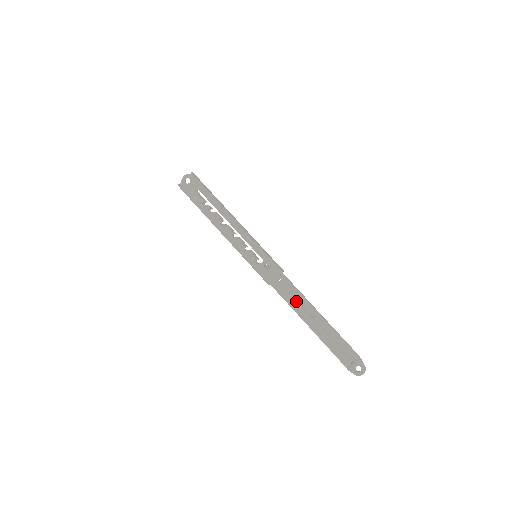
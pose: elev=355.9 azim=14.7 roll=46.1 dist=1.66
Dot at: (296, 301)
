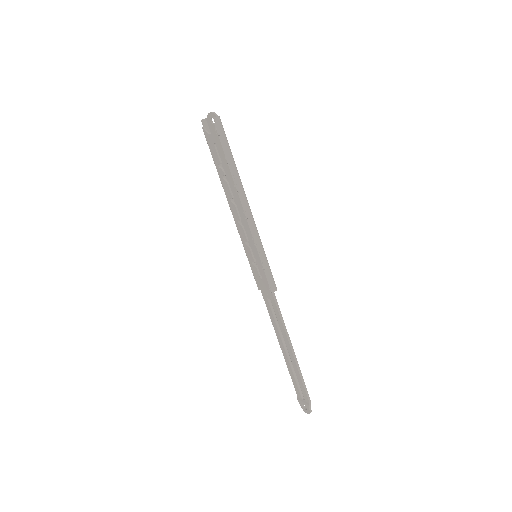
Dot at: (277, 321)
